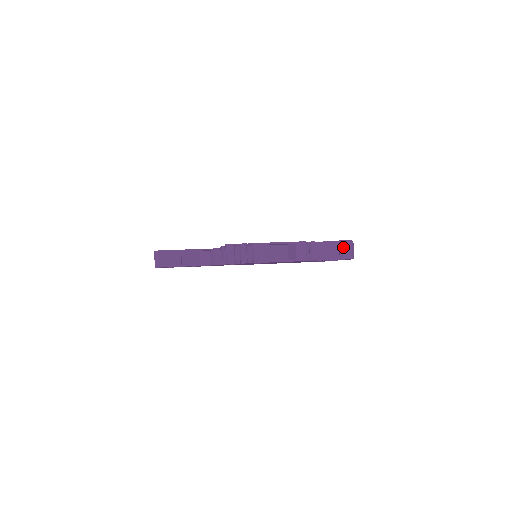
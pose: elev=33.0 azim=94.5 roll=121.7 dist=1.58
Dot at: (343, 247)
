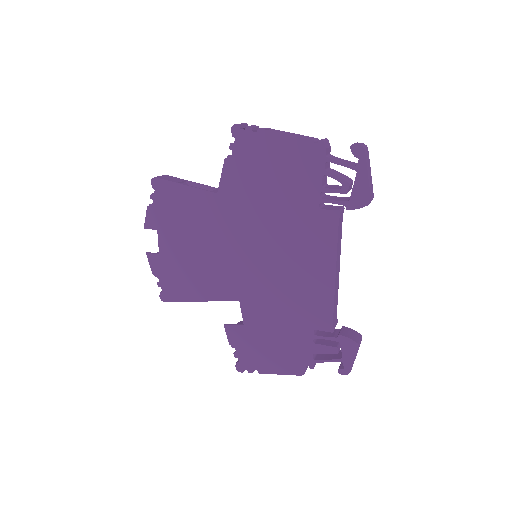
Dot at: occluded
